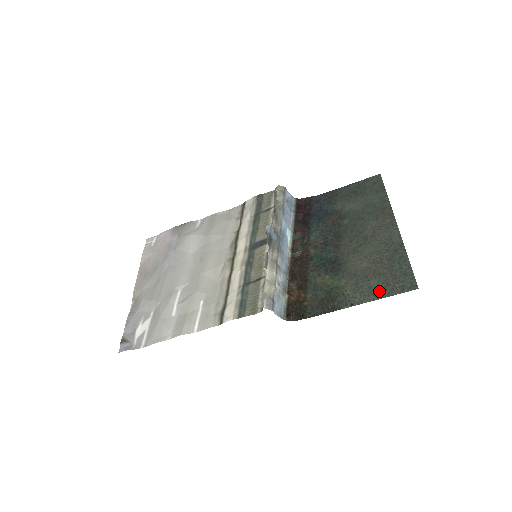
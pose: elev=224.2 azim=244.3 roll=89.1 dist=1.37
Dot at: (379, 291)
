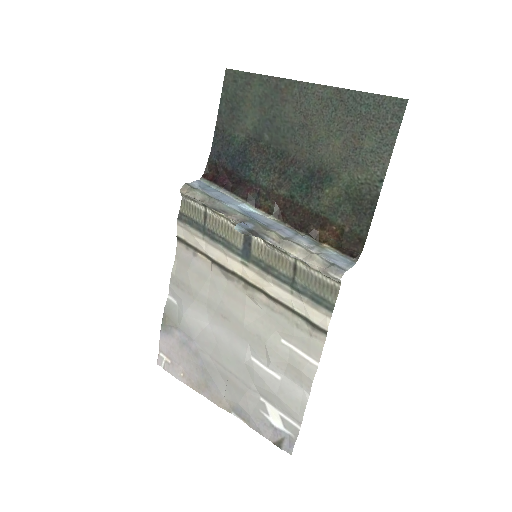
Dot at: (383, 144)
